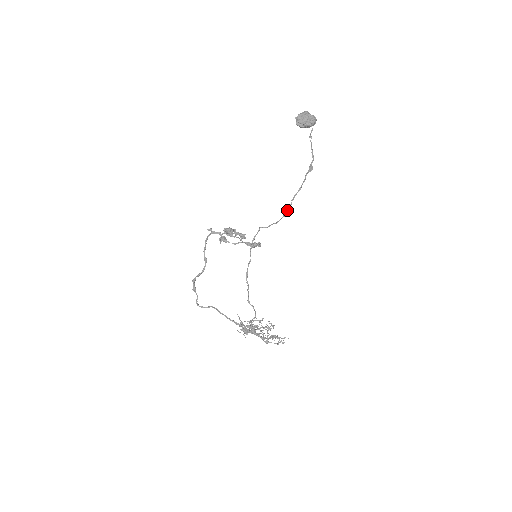
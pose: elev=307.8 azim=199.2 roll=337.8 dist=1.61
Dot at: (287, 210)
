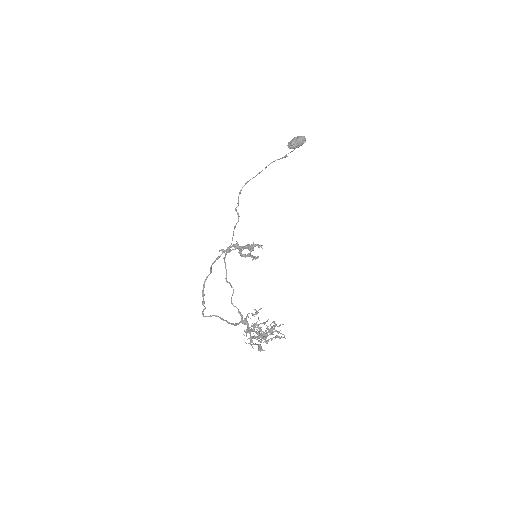
Dot at: (248, 181)
